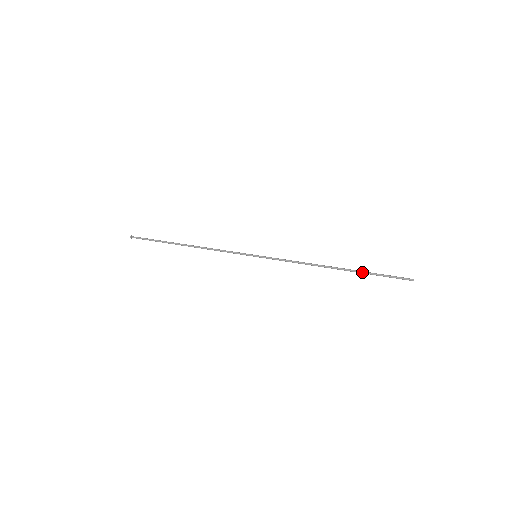
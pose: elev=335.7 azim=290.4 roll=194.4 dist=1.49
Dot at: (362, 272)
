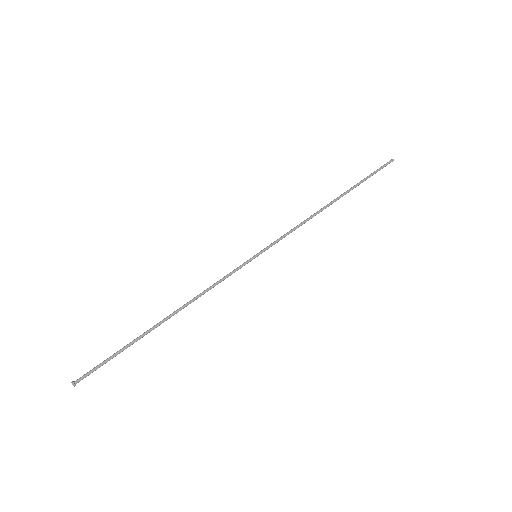
Dot at: occluded
